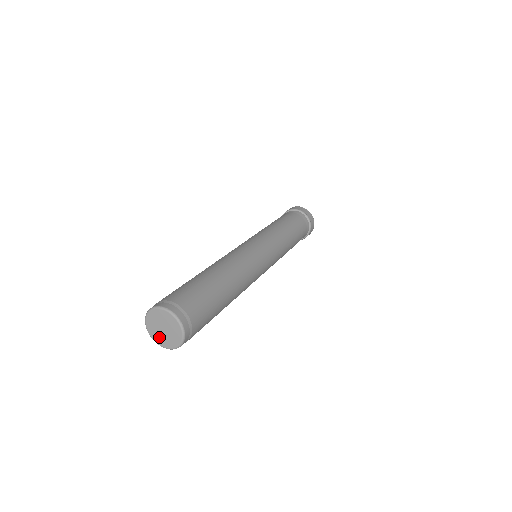
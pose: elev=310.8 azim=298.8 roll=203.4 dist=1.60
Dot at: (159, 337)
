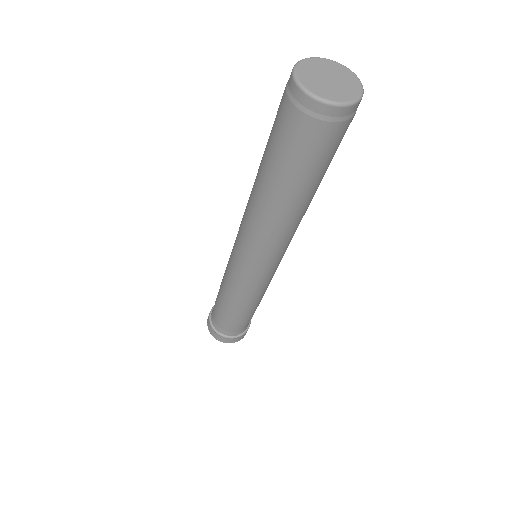
Dot at: (331, 91)
